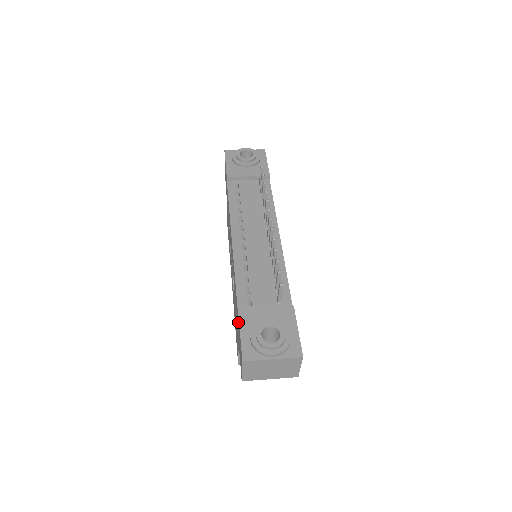
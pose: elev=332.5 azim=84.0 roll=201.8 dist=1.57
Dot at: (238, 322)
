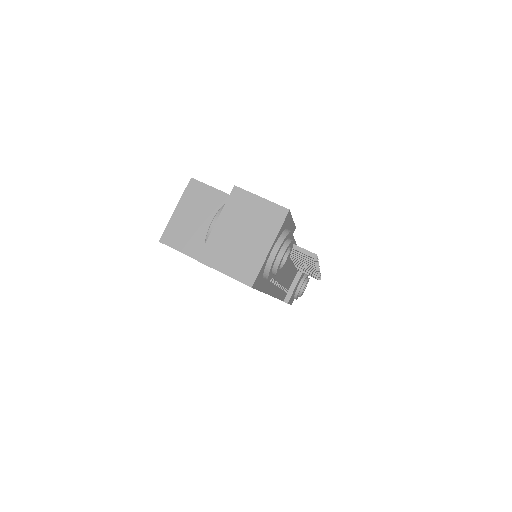
Dot at: occluded
